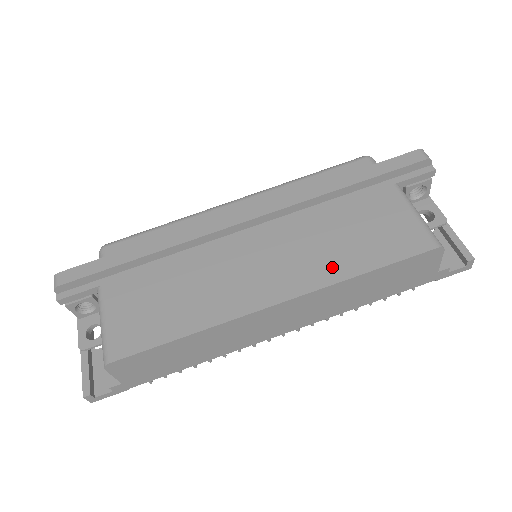
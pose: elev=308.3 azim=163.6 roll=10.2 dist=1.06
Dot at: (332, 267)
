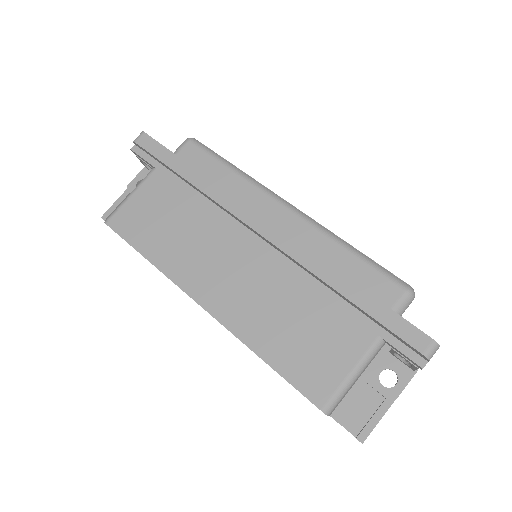
Dot at: (255, 330)
